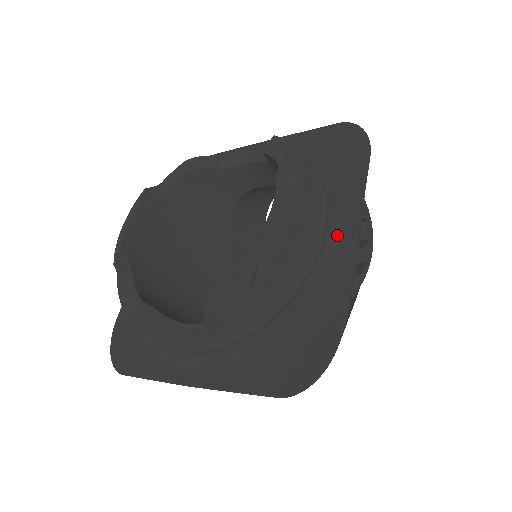
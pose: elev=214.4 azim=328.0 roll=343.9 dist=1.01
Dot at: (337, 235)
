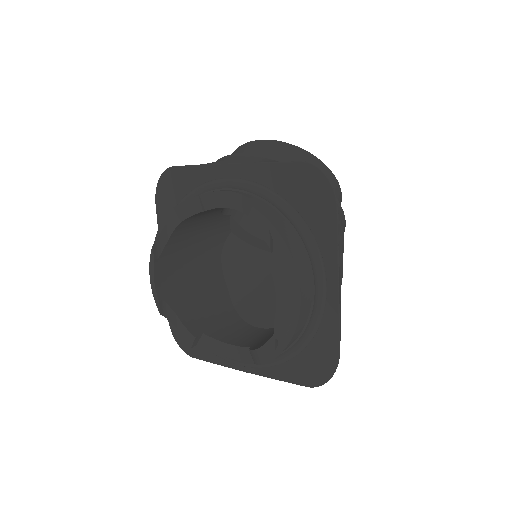
Dot at: (324, 291)
